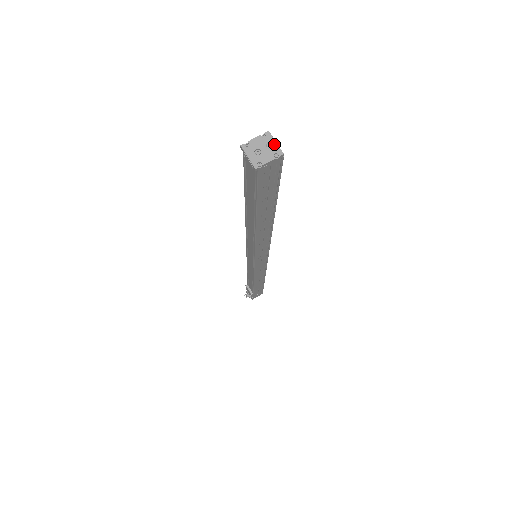
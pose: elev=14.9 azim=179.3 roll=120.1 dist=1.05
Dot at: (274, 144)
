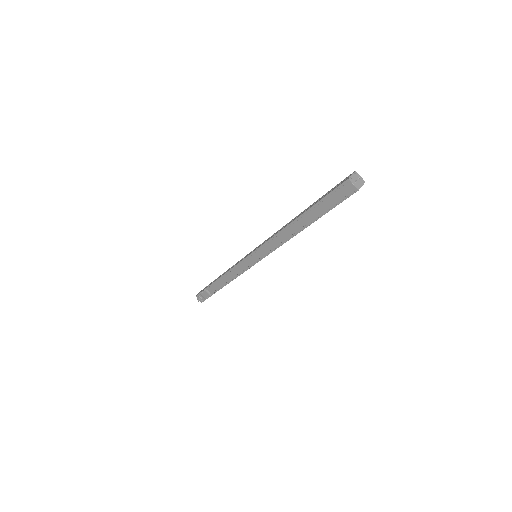
Dot at: (360, 177)
